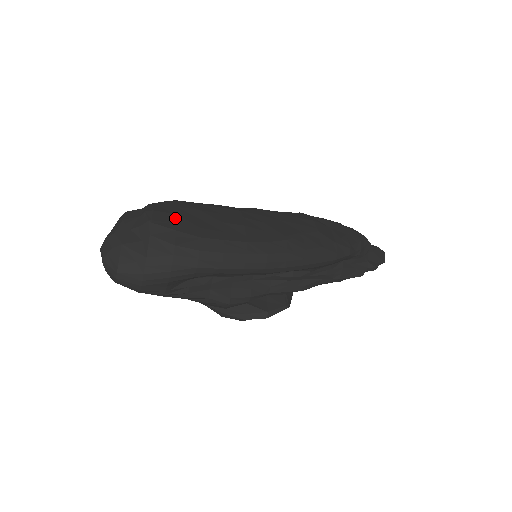
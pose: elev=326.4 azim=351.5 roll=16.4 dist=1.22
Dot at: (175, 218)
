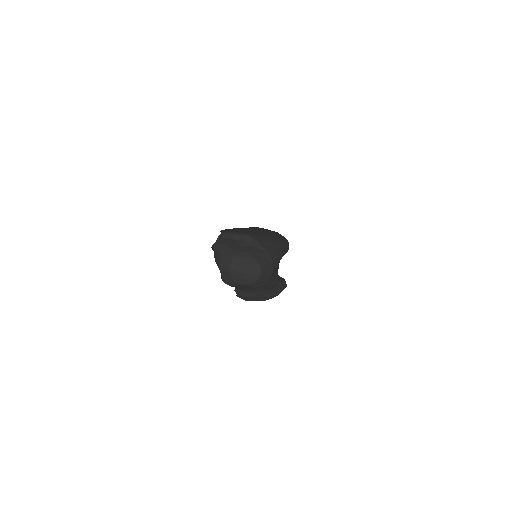
Dot at: (248, 232)
